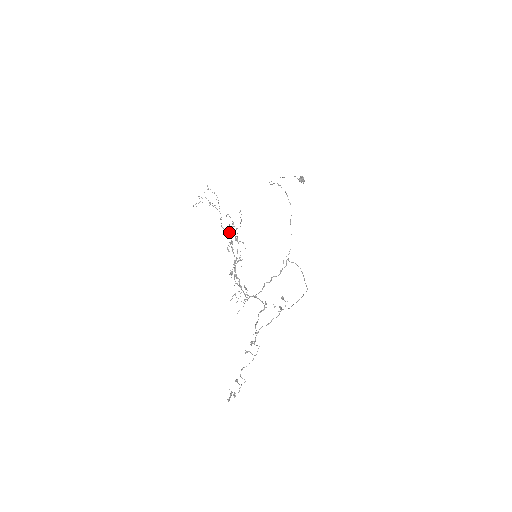
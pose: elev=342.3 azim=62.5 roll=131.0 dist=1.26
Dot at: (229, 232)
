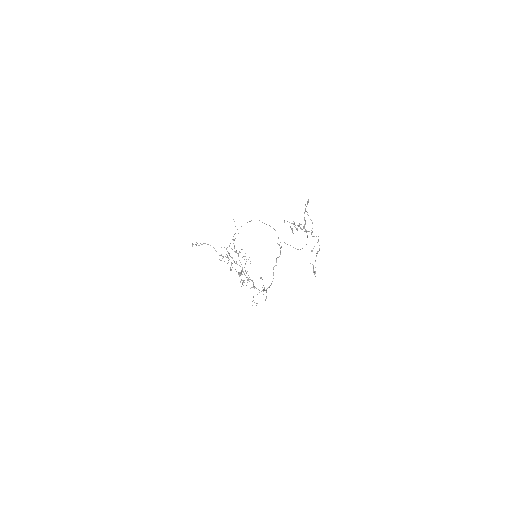
Dot at: (226, 257)
